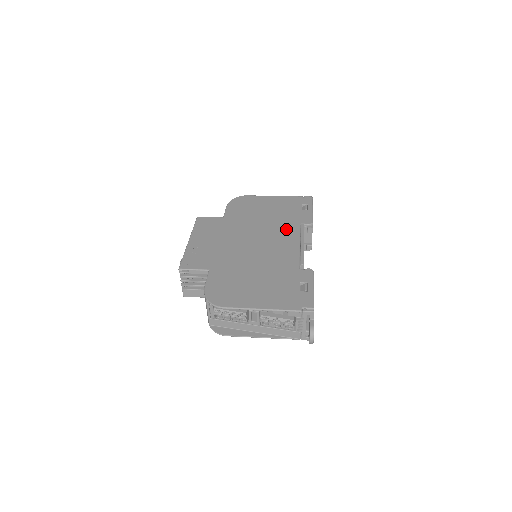
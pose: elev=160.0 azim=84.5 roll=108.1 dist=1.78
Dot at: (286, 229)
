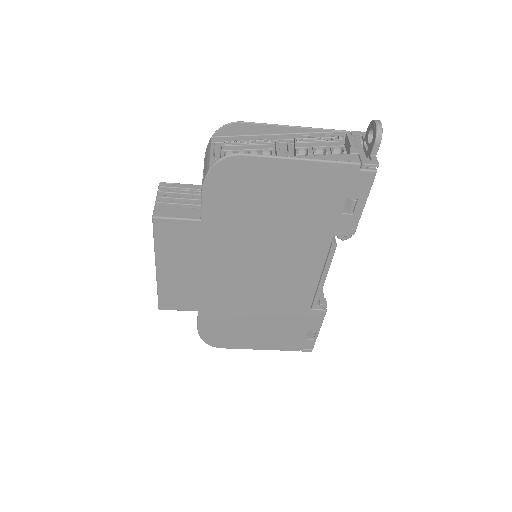
Dot at: occluded
